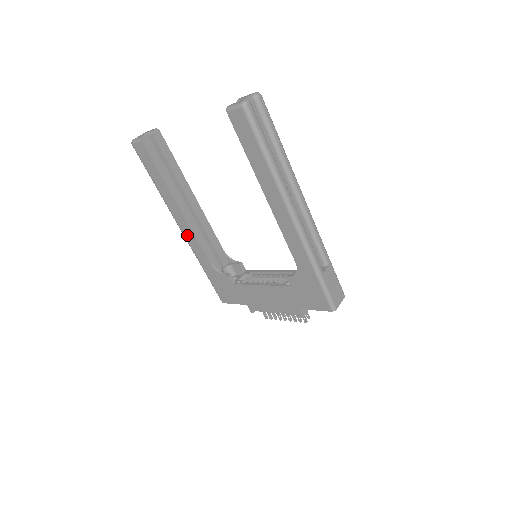
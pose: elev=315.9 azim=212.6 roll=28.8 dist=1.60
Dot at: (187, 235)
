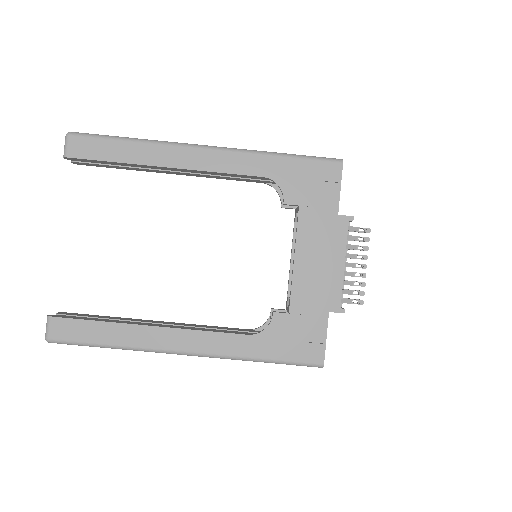
Dot at: (195, 346)
